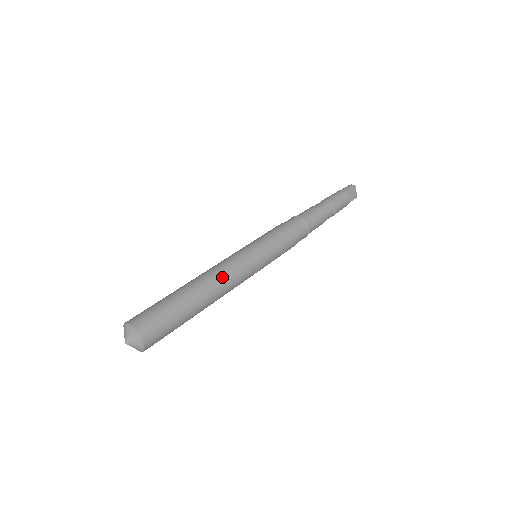
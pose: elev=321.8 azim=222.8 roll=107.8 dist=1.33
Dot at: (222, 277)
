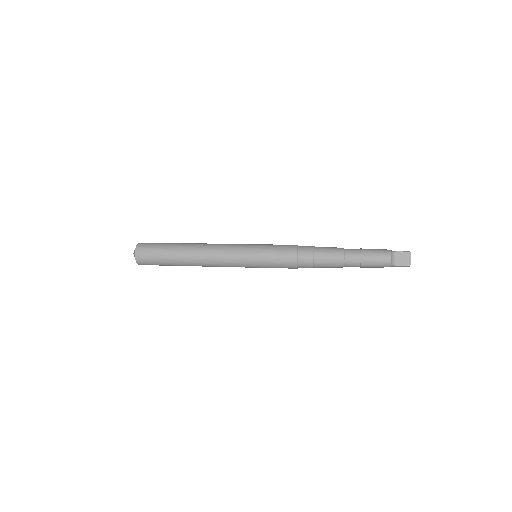
Dot at: (210, 248)
